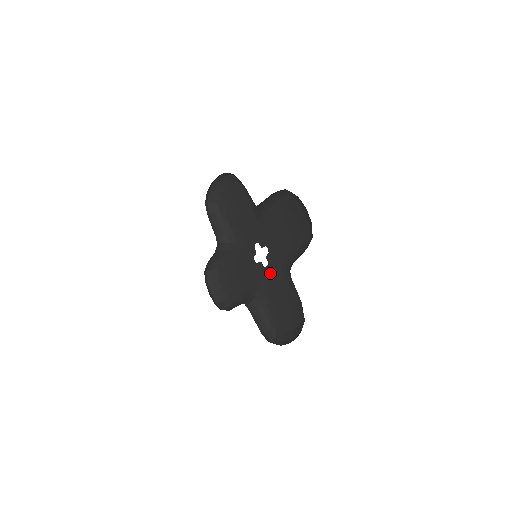
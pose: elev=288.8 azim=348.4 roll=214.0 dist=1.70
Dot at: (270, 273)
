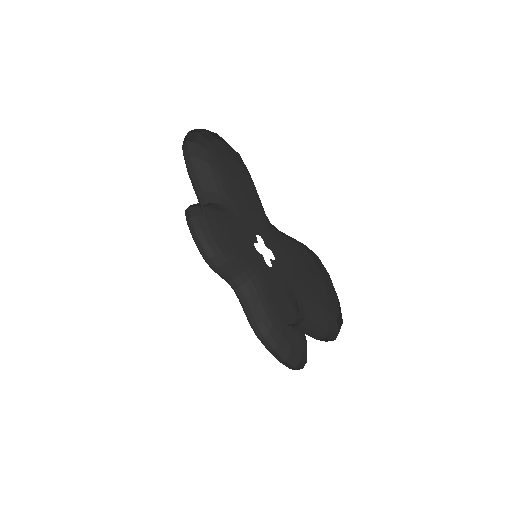
Dot at: (273, 277)
